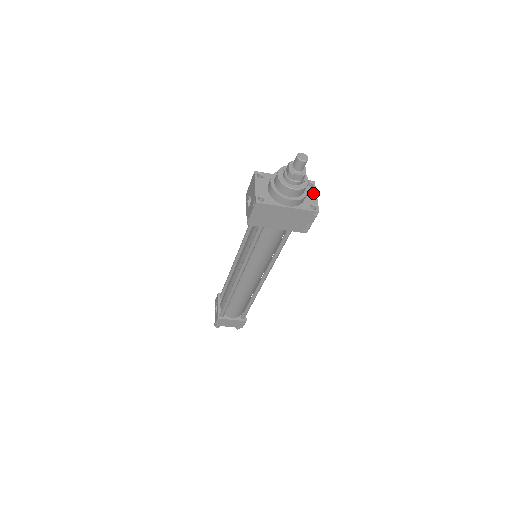
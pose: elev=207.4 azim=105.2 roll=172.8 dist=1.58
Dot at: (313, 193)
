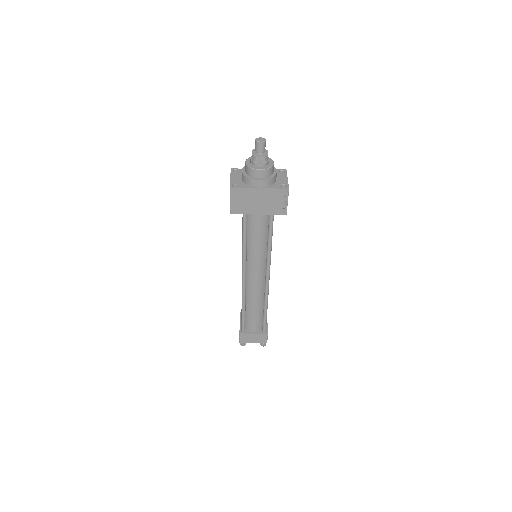
Dot at: (284, 177)
